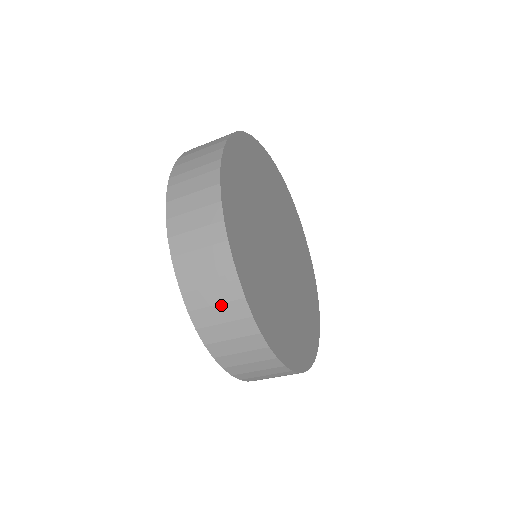
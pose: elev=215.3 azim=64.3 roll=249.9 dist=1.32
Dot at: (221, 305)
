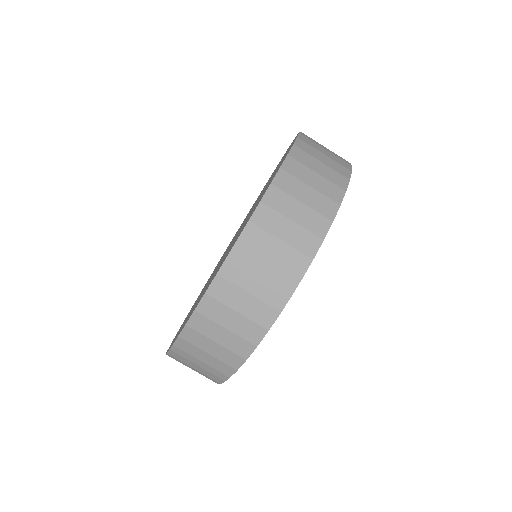
Dot at: occluded
